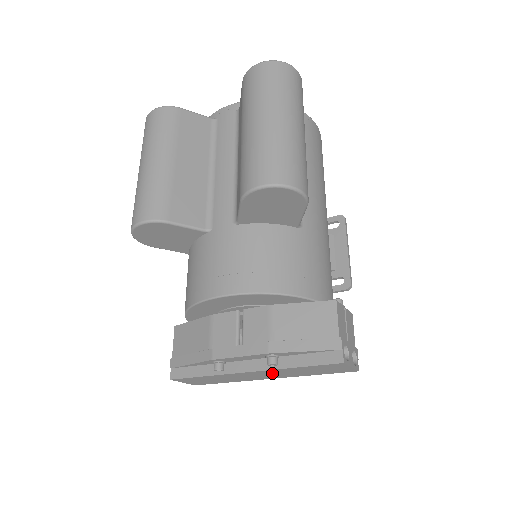
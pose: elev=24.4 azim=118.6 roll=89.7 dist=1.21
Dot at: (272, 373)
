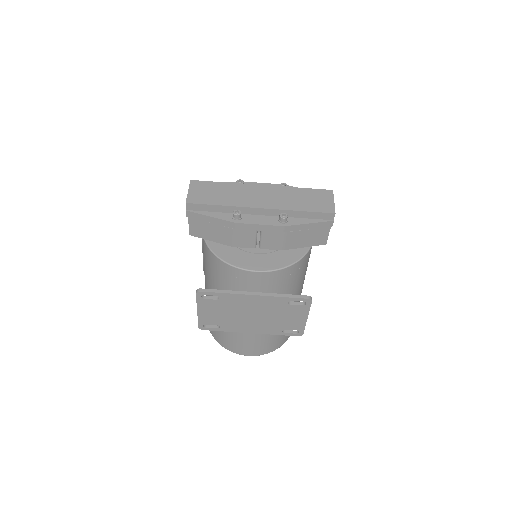
Dot at: (274, 195)
